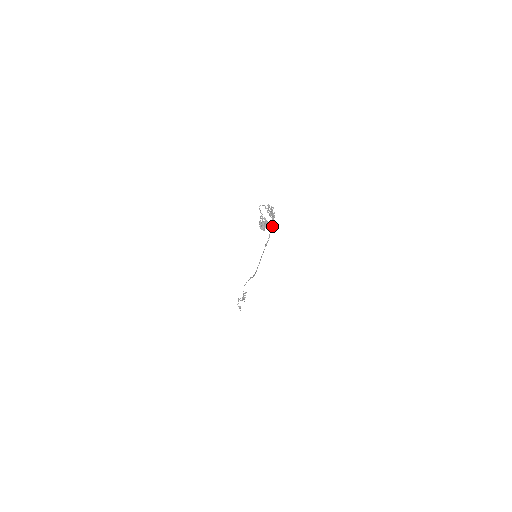
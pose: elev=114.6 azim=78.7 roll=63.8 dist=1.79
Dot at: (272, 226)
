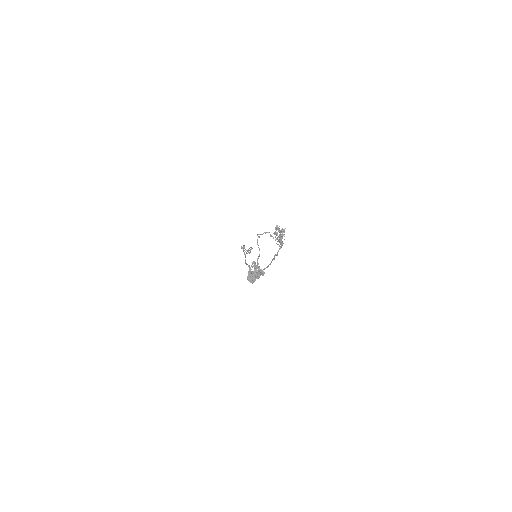
Dot at: (276, 254)
